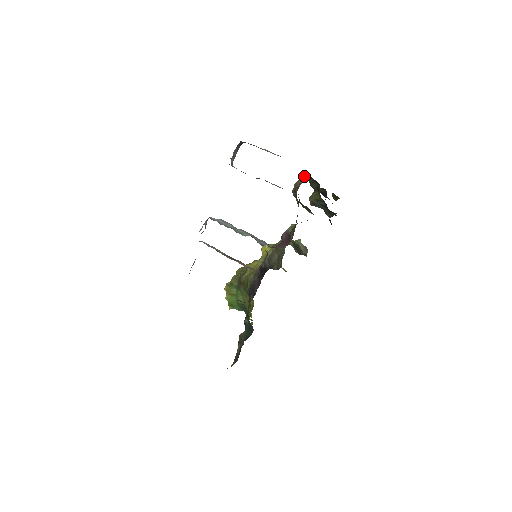
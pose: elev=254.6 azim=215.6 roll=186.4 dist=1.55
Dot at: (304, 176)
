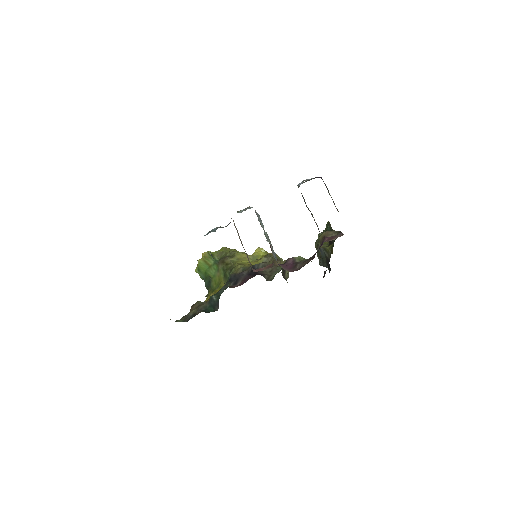
Dot at: (340, 234)
